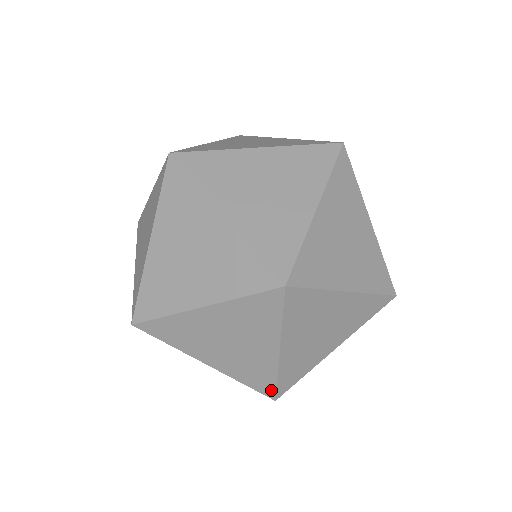
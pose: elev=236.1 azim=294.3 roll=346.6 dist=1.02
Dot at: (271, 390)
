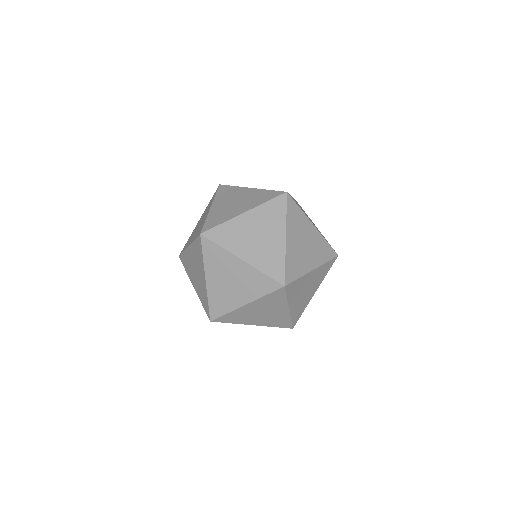
Dot at: (282, 275)
